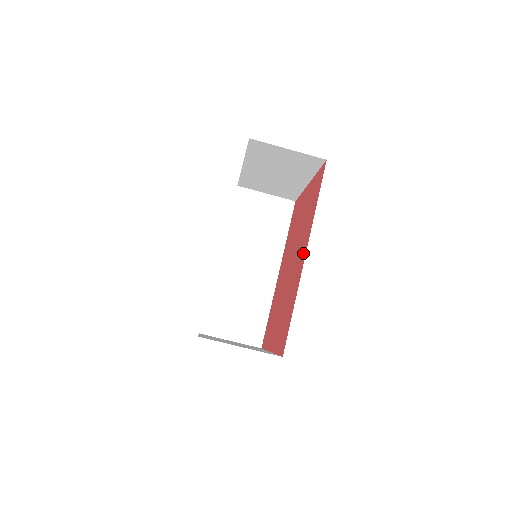
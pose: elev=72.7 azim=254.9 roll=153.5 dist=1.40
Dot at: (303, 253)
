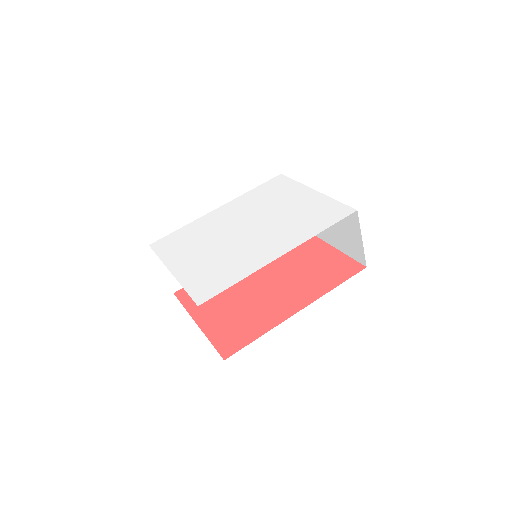
Dot at: (295, 304)
